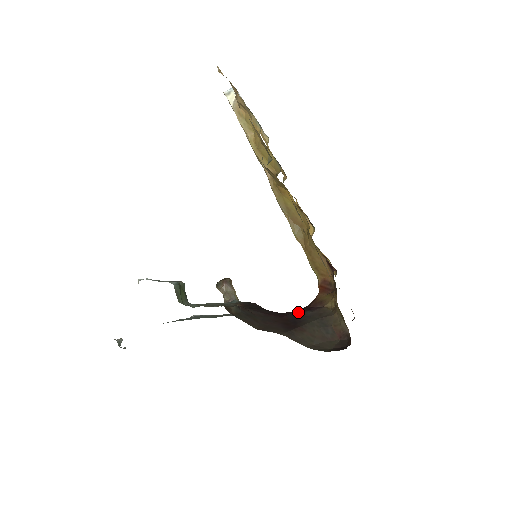
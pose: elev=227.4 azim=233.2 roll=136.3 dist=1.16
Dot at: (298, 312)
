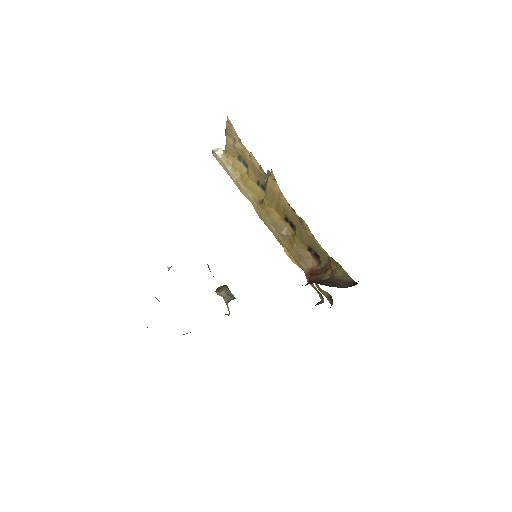
Dot at: occluded
